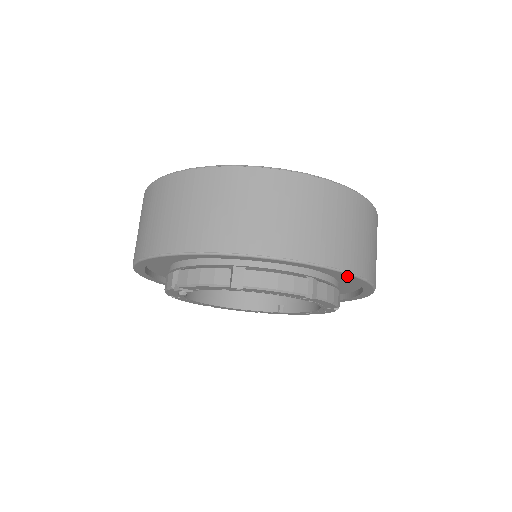
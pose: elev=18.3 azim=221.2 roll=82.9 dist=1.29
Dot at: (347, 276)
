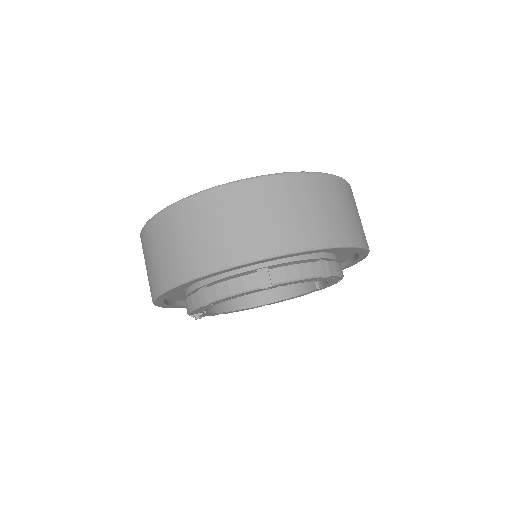
Dot at: (277, 258)
